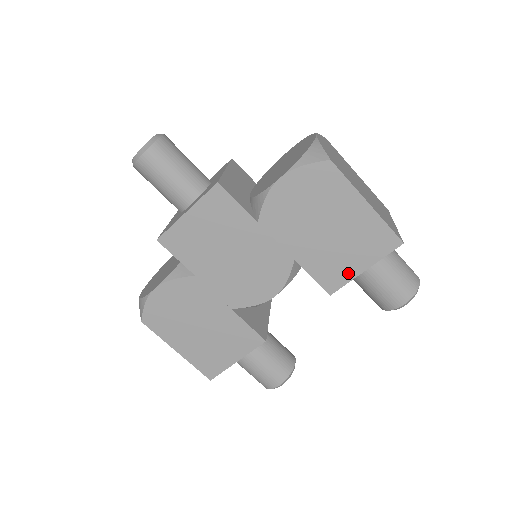
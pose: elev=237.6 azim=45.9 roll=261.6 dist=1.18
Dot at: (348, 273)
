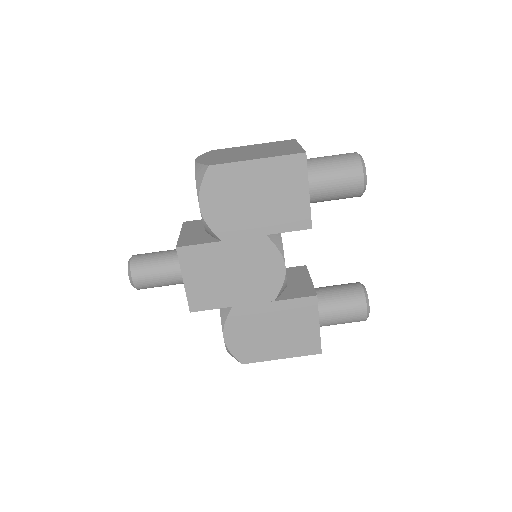
Dot at: (303, 205)
